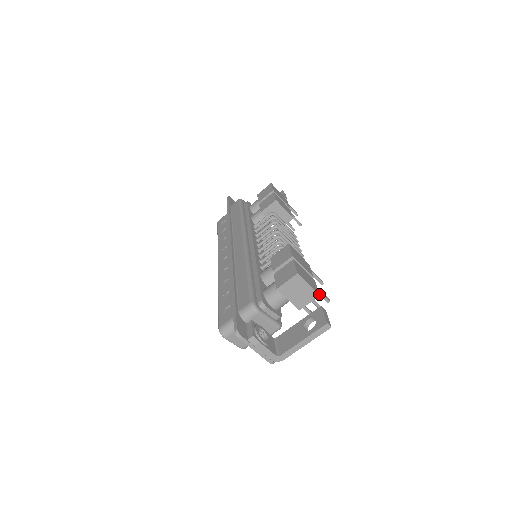
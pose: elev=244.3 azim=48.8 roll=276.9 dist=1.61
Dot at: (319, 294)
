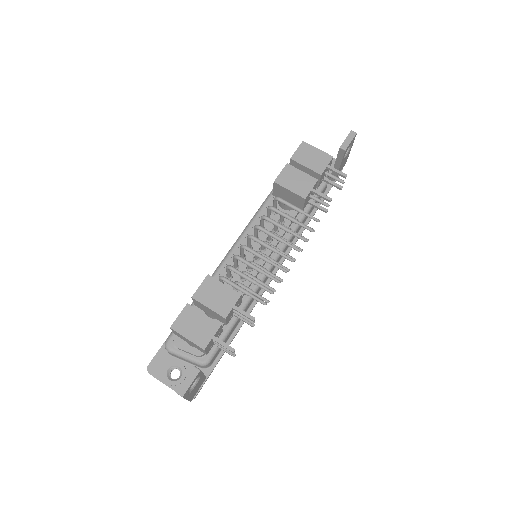
Dot at: (204, 348)
